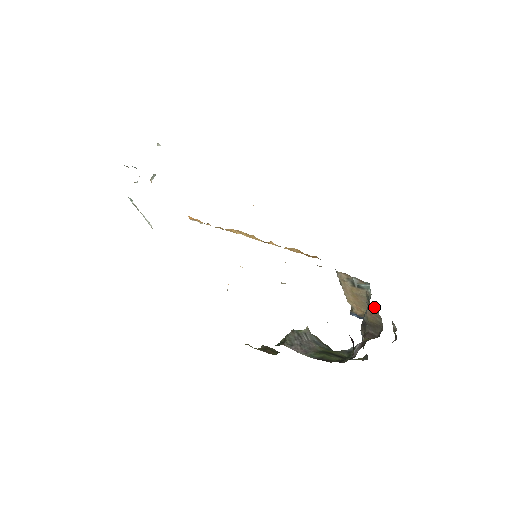
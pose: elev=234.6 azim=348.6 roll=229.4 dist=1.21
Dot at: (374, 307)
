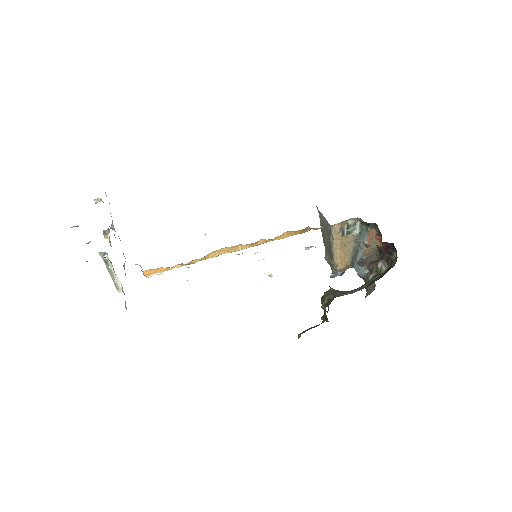
Dot at: (373, 232)
